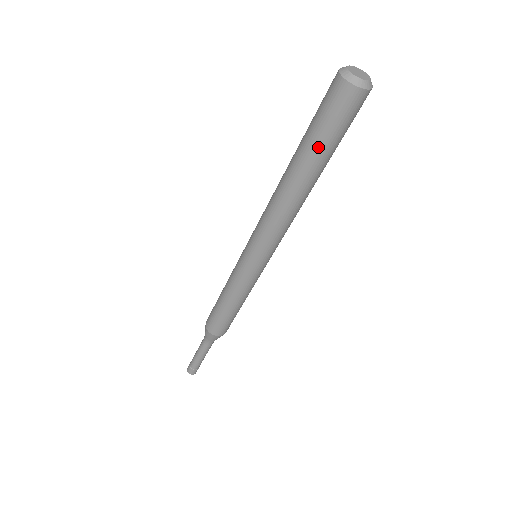
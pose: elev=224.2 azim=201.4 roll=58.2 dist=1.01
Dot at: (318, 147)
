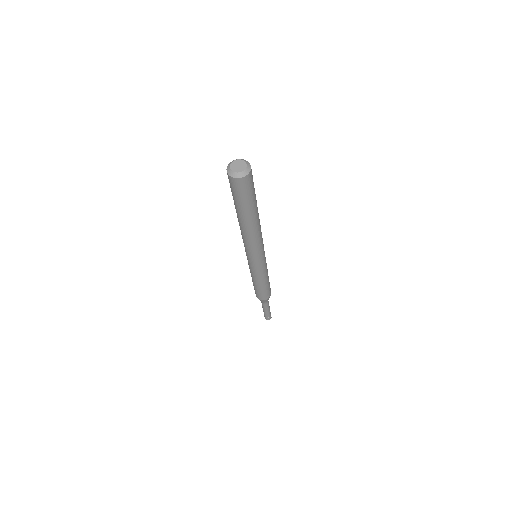
Dot at: (249, 206)
